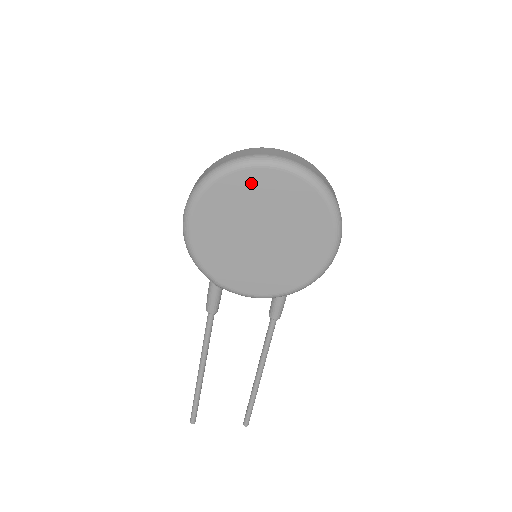
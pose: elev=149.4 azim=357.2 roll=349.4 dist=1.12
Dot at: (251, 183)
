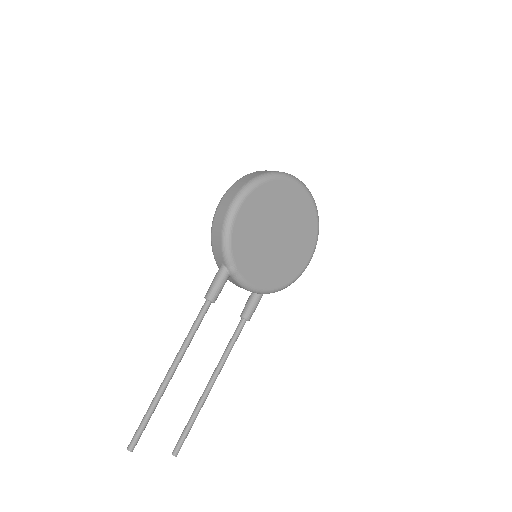
Dot at: (287, 191)
